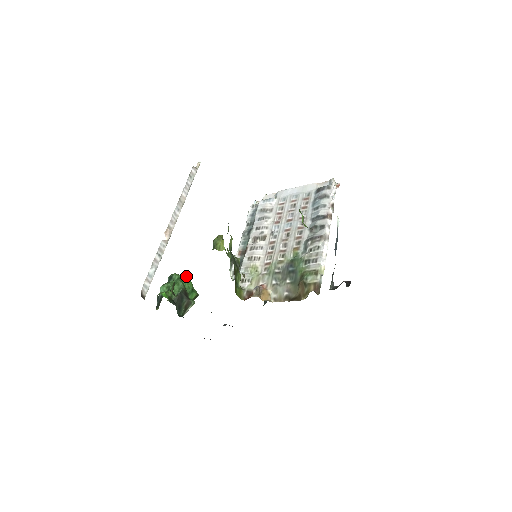
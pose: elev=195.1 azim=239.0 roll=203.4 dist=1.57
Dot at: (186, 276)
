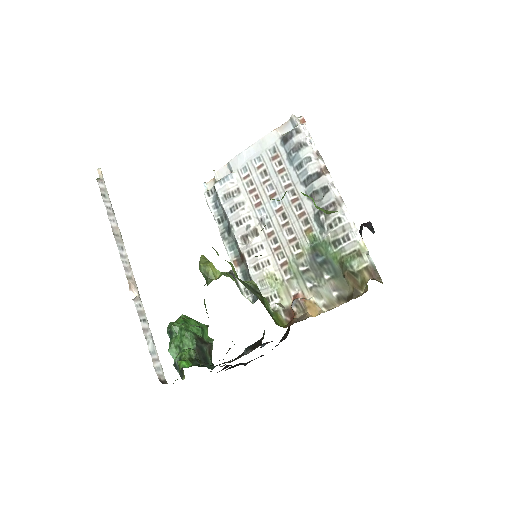
Dot at: (183, 317)
